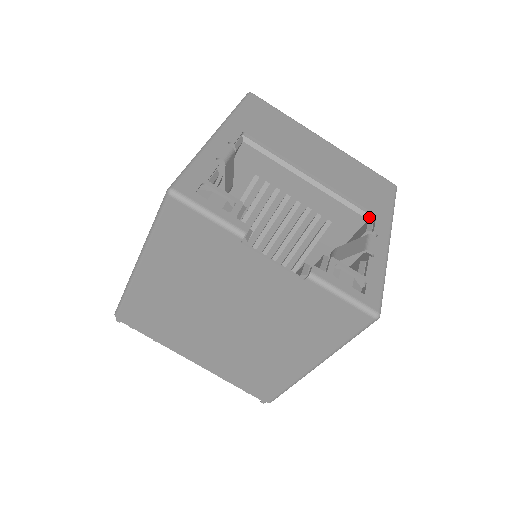
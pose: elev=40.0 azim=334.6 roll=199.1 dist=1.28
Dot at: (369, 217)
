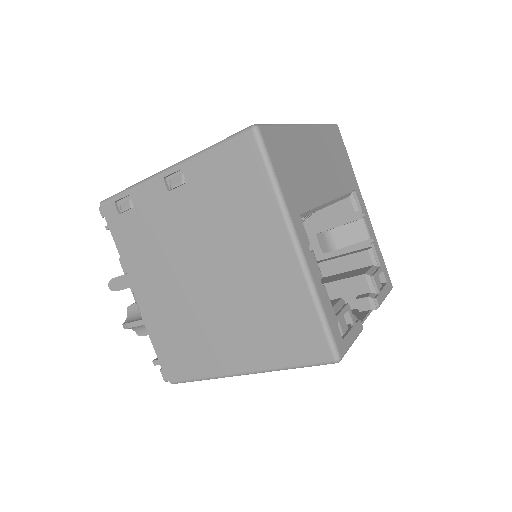
Dot at: (350, 194)
